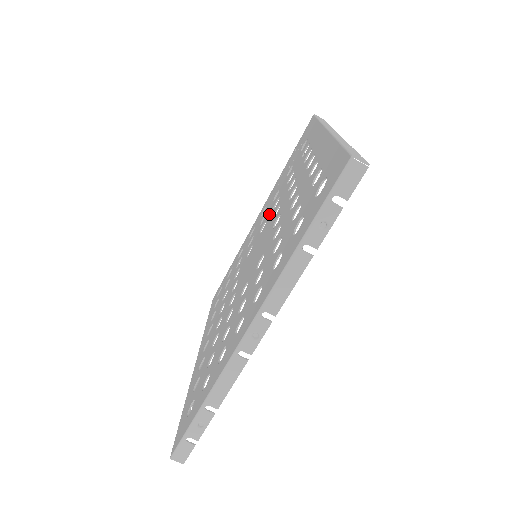
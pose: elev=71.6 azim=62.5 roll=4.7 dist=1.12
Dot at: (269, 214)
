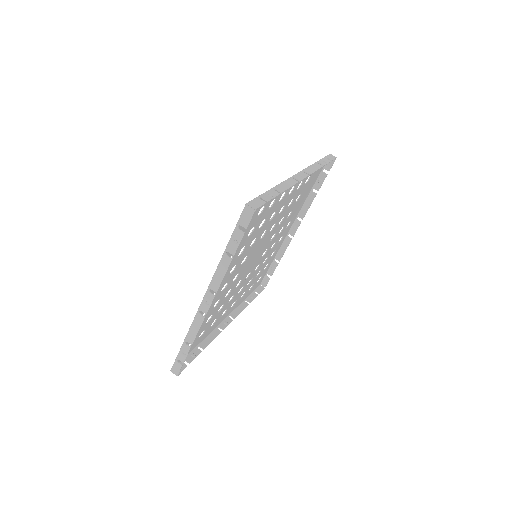
Dot at: occluded
